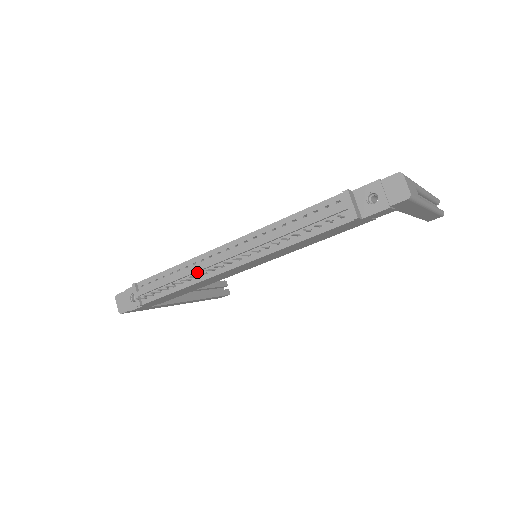
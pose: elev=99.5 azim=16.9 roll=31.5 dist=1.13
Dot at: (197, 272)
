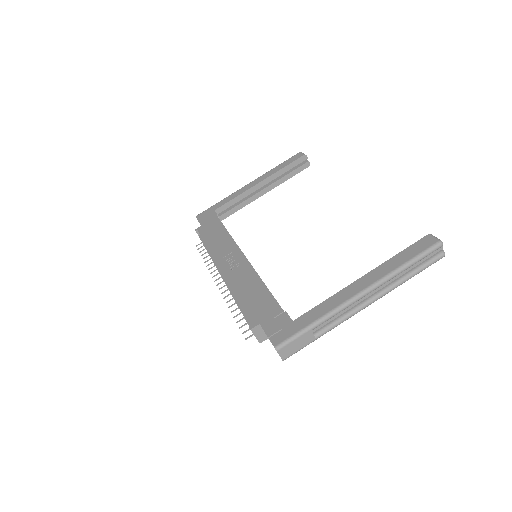
Dot at: occluded
